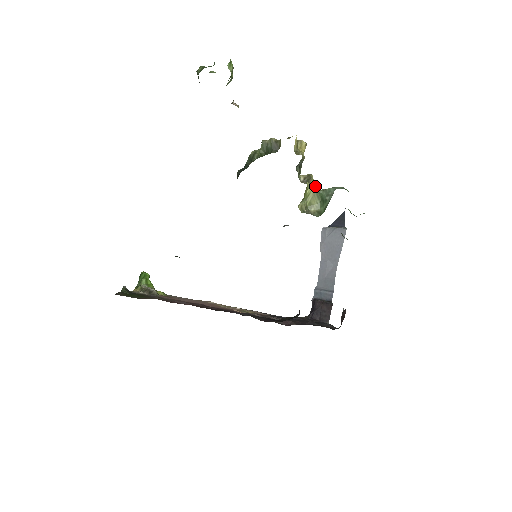
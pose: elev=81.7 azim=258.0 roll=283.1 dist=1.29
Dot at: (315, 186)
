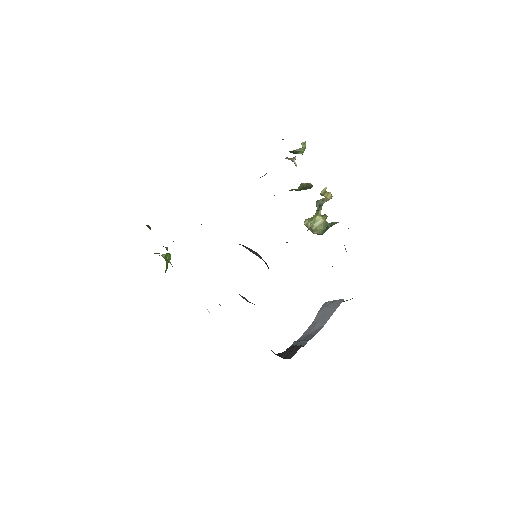
Dot at: (325, 219)
